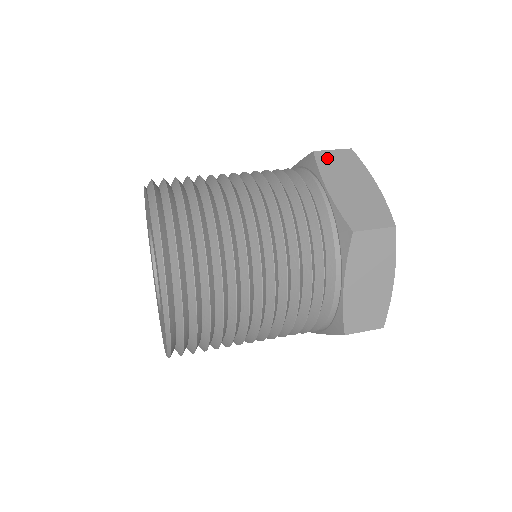
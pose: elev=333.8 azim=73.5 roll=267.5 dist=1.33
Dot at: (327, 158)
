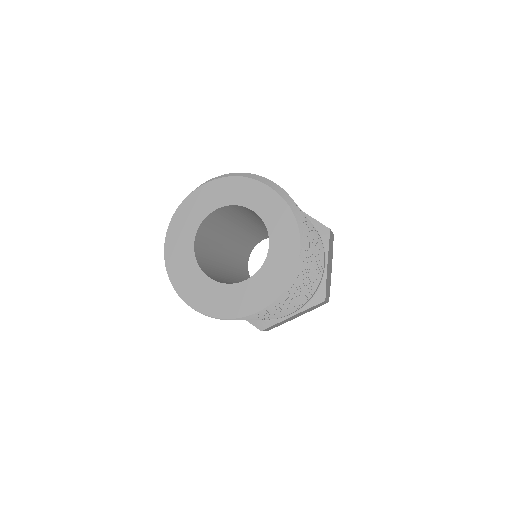
Dot at: occluded
